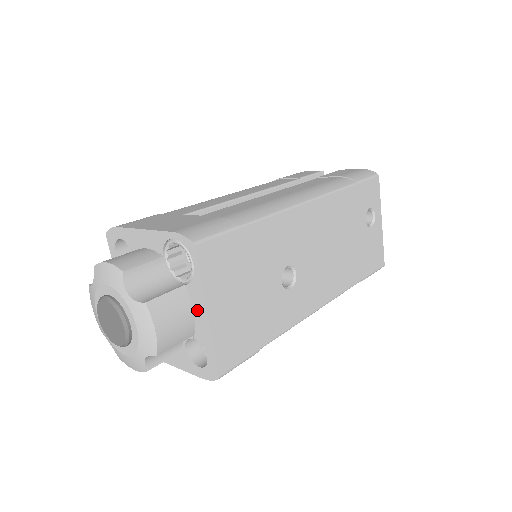
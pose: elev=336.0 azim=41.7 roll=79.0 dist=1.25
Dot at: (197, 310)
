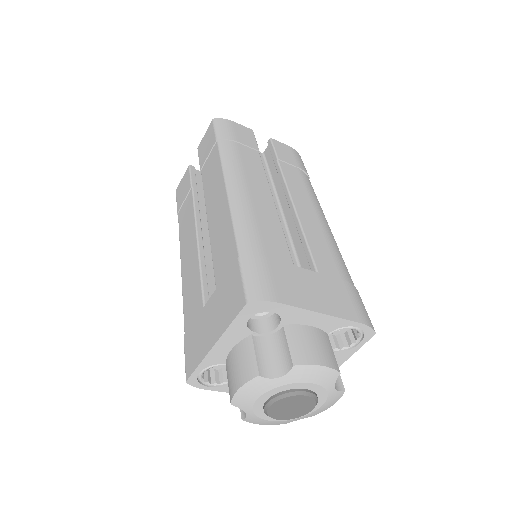
Dot at: occluded
